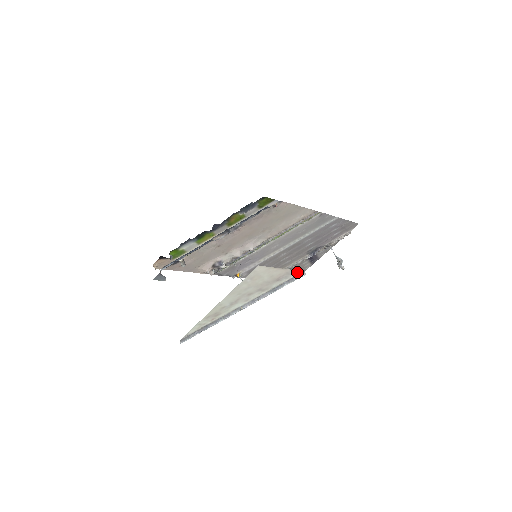
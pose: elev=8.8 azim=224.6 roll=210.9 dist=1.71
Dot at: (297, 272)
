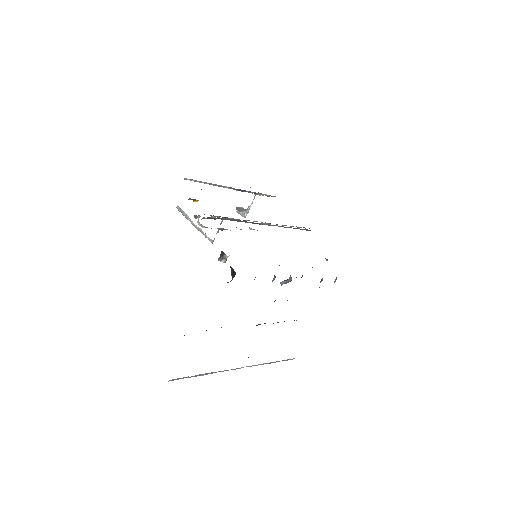
Dot at: occluded
